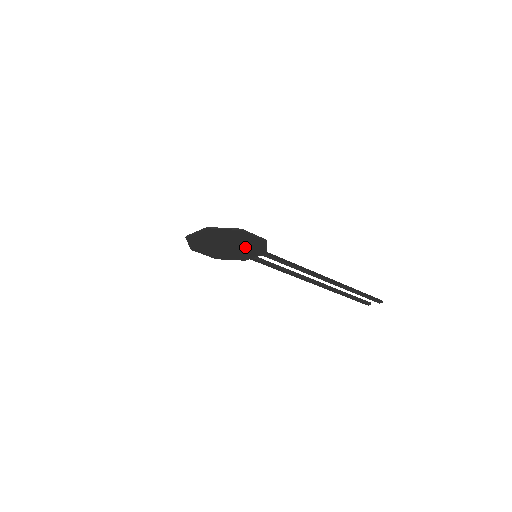
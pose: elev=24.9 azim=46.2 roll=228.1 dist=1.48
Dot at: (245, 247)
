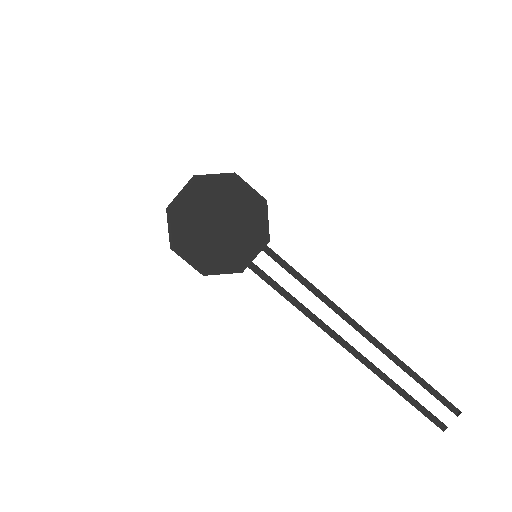
Dot at: (241, 226)
